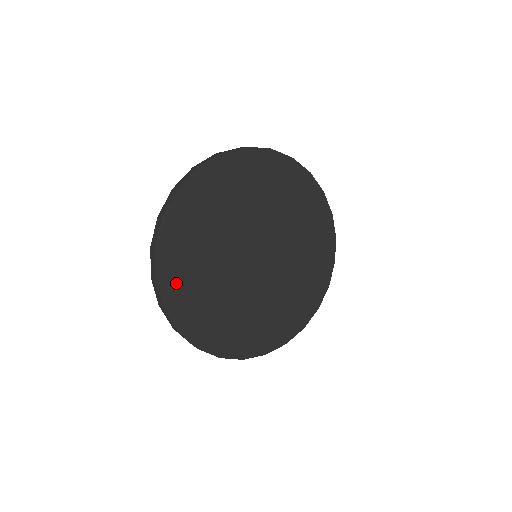
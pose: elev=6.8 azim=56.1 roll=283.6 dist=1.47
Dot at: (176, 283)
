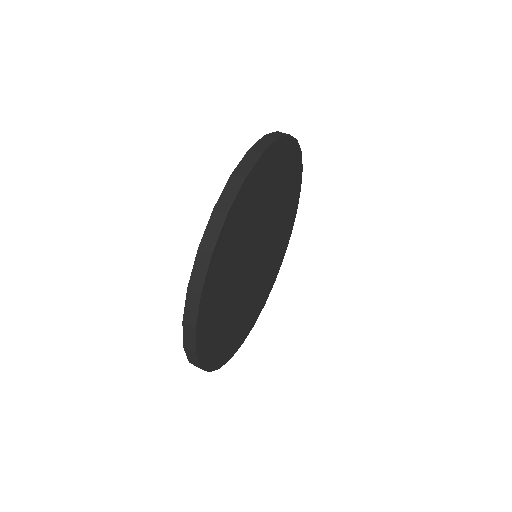
Dot at: (213, 349)
